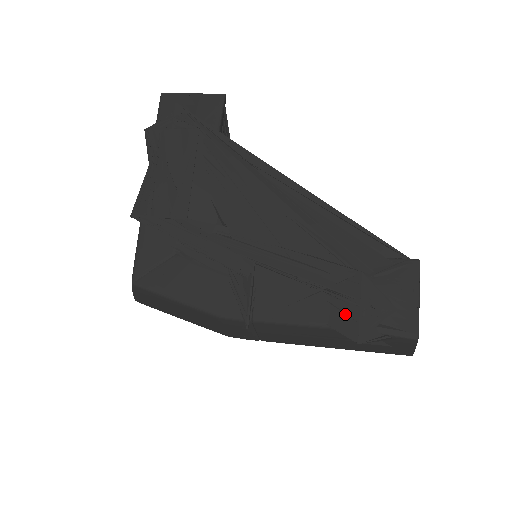
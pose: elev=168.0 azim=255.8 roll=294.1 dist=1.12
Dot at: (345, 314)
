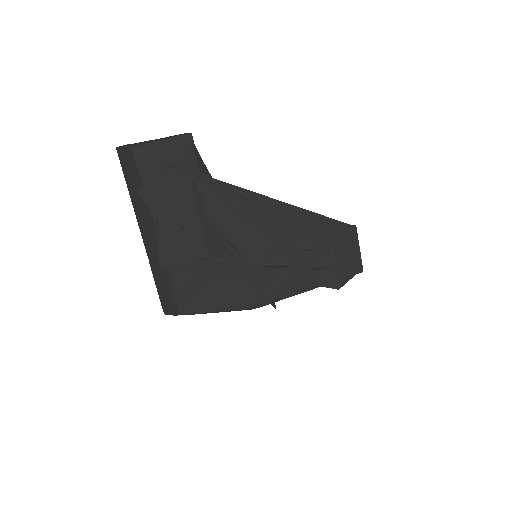
Dot at: (328, 277)
